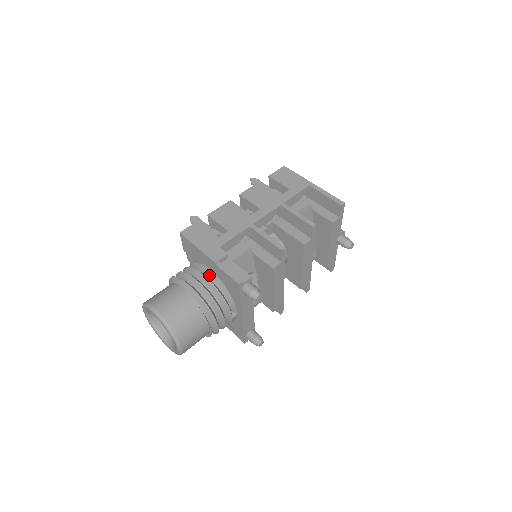
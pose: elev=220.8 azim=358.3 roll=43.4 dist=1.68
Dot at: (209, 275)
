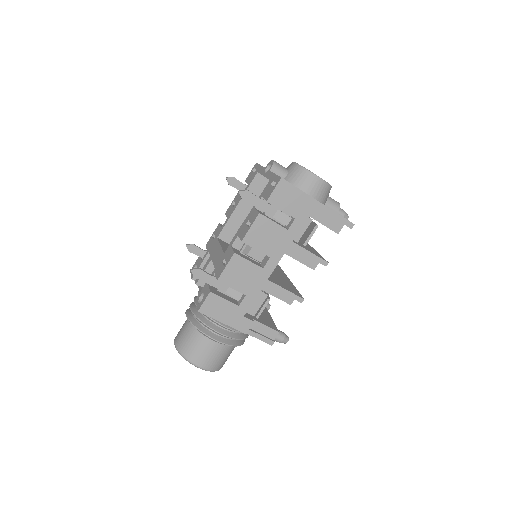
Dot at: occluded
